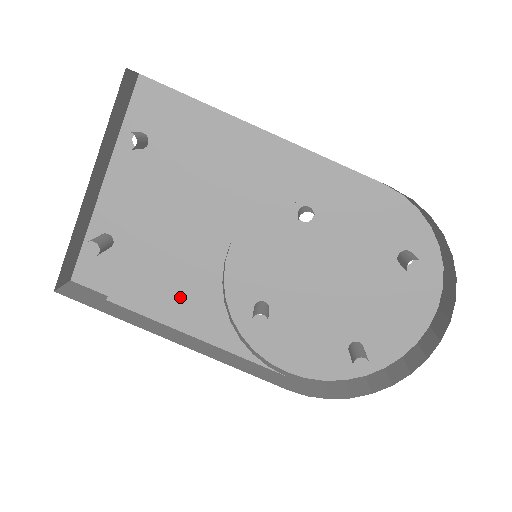
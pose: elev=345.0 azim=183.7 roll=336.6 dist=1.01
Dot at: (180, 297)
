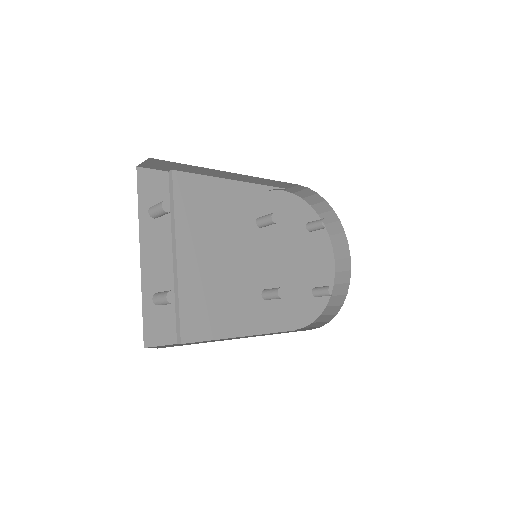
Dot at: (225, 312)
